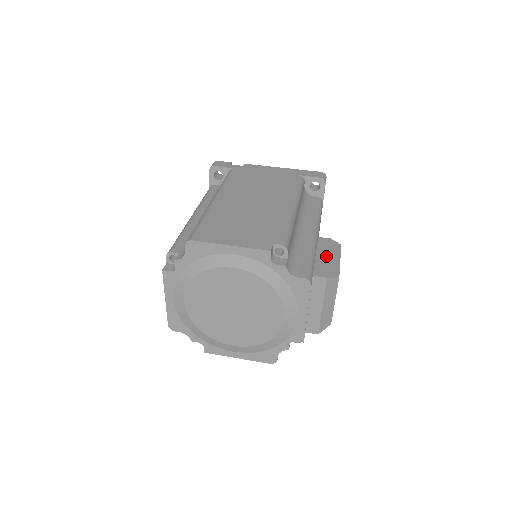
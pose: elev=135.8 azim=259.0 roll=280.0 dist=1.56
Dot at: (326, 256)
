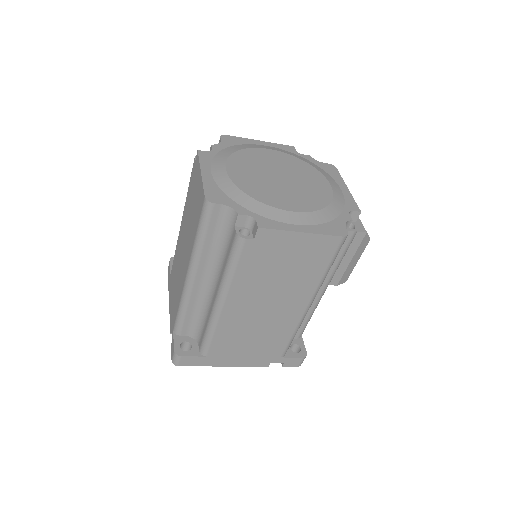
Dot at: occluded
